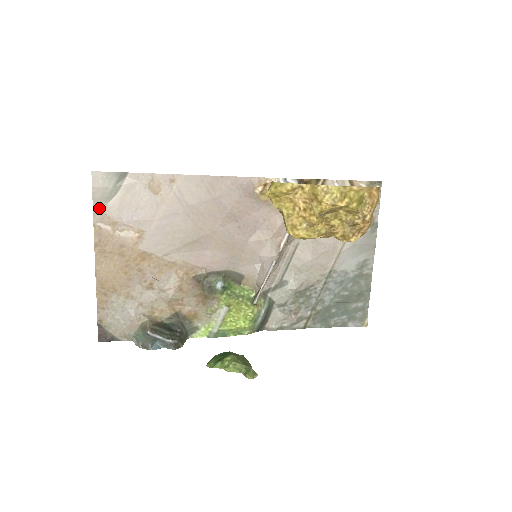
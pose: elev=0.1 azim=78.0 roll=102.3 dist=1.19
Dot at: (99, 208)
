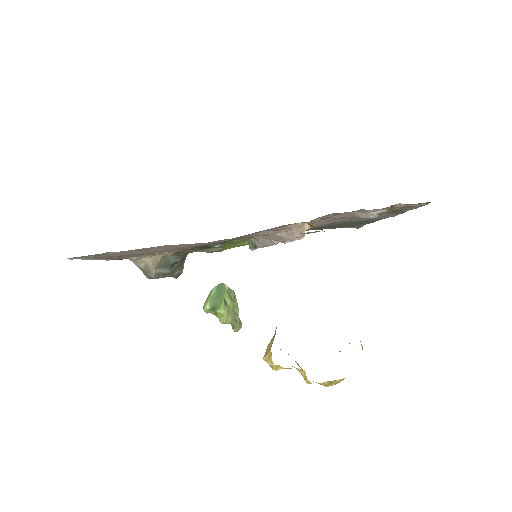
Dot at: occluded
